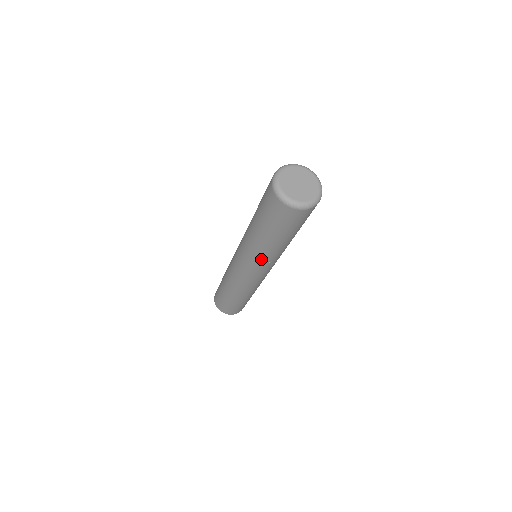
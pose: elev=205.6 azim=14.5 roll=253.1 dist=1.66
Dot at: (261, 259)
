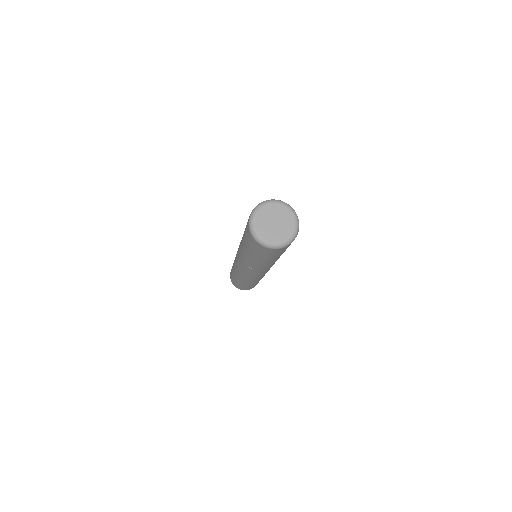
Dot at: (242, 258)
